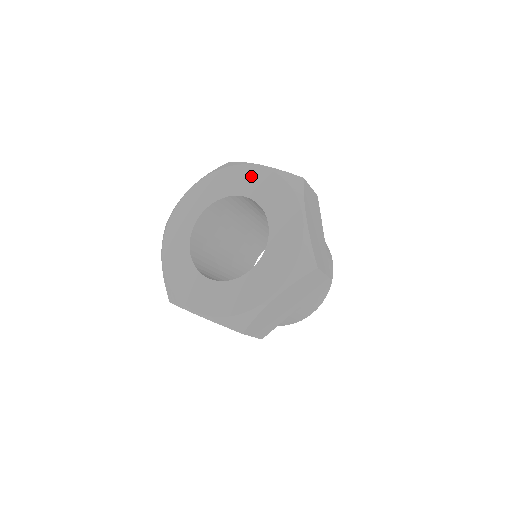
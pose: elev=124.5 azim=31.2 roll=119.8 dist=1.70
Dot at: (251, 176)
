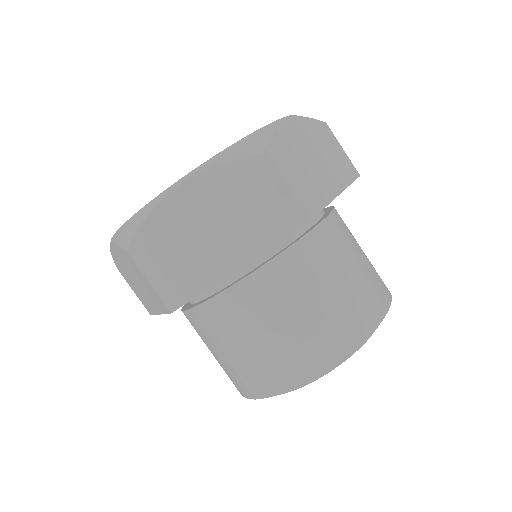
Dot at: occluded
